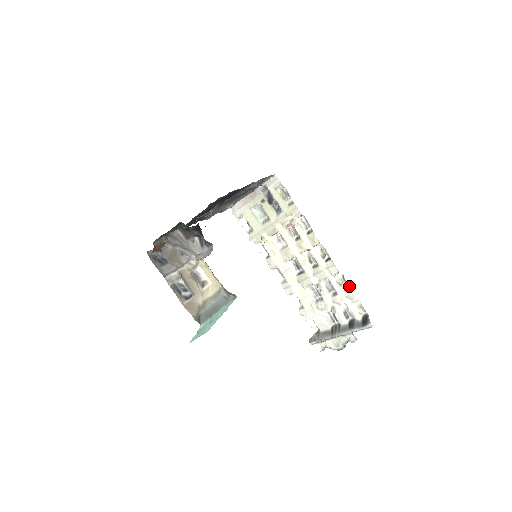
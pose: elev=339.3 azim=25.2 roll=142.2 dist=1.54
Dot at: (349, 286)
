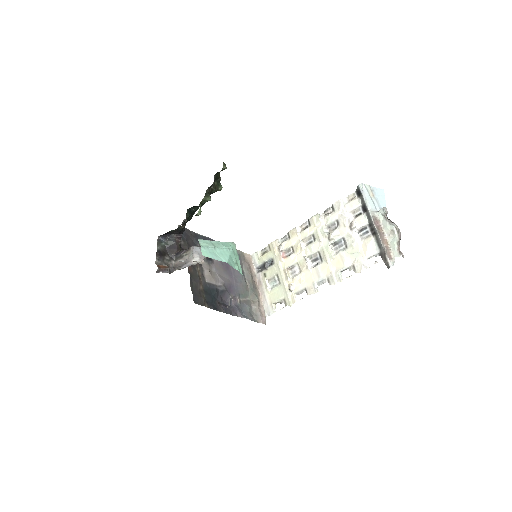
Dot at: (331, 207)
